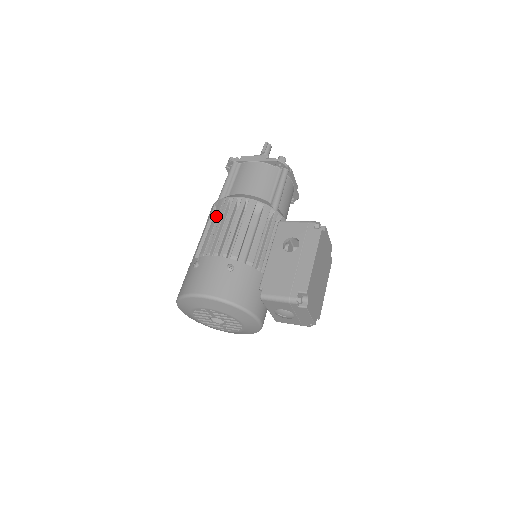
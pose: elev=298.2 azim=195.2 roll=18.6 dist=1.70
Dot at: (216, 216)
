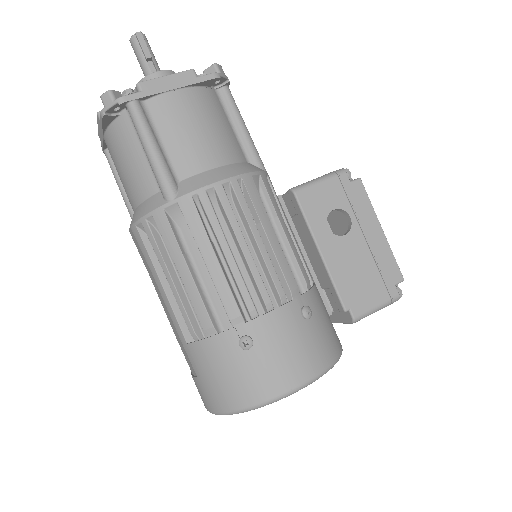
Dot at: (204, 236)
